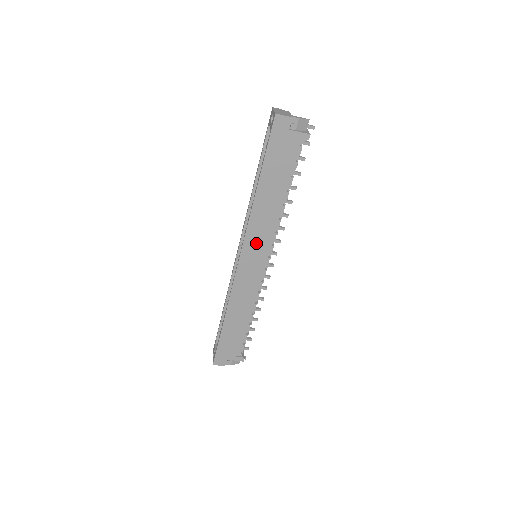
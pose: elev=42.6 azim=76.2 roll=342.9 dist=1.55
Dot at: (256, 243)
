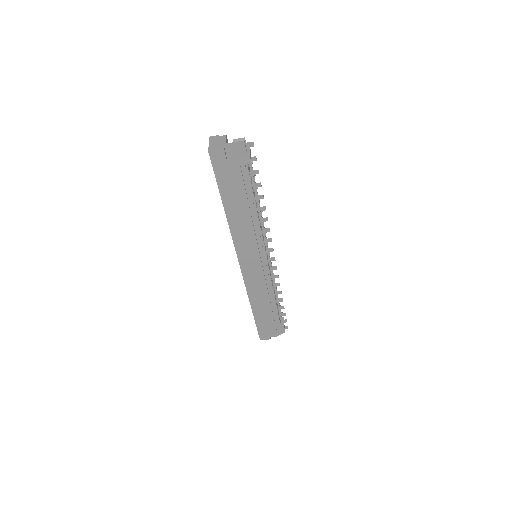
Dot at: (248, 251)
